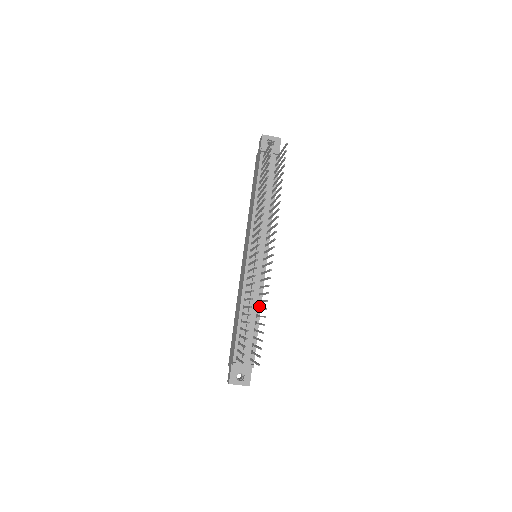
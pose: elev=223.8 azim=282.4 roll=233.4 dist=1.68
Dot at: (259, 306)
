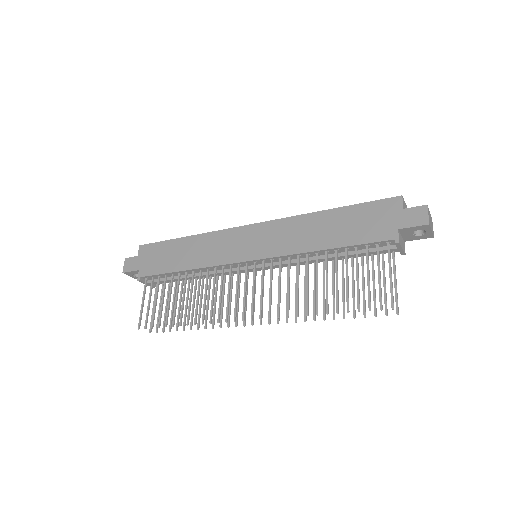
Dot at: occluded
